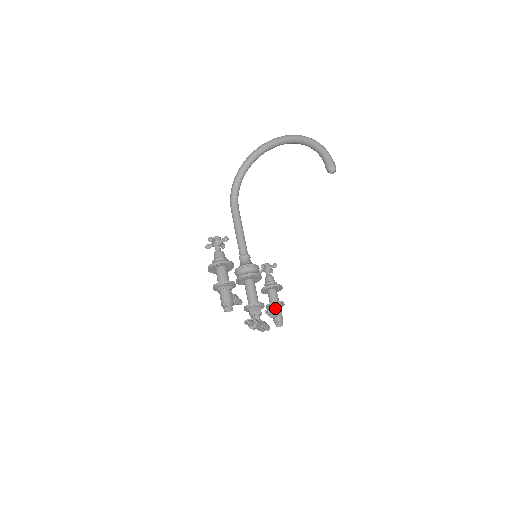
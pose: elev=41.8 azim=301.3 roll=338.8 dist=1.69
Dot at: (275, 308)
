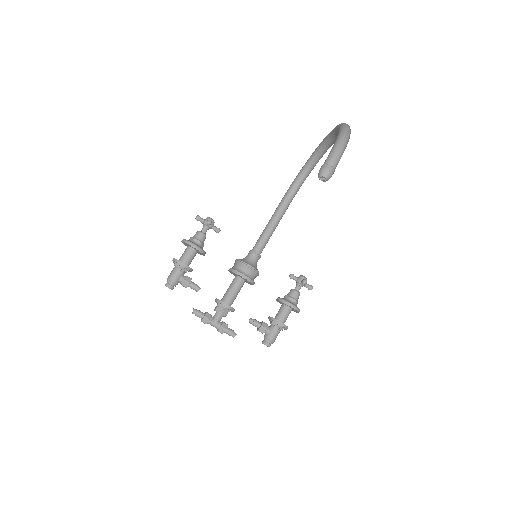
Dot at: (271, 324)
